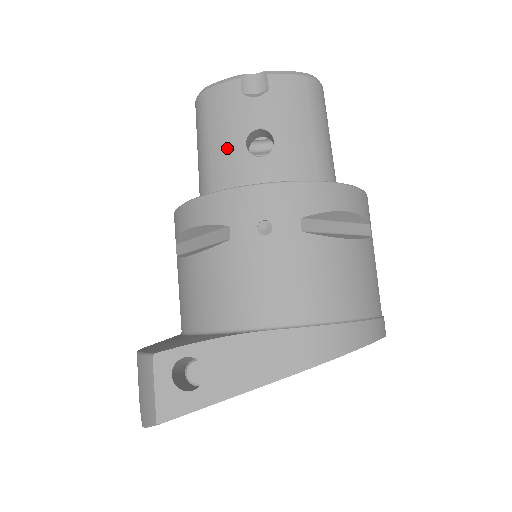
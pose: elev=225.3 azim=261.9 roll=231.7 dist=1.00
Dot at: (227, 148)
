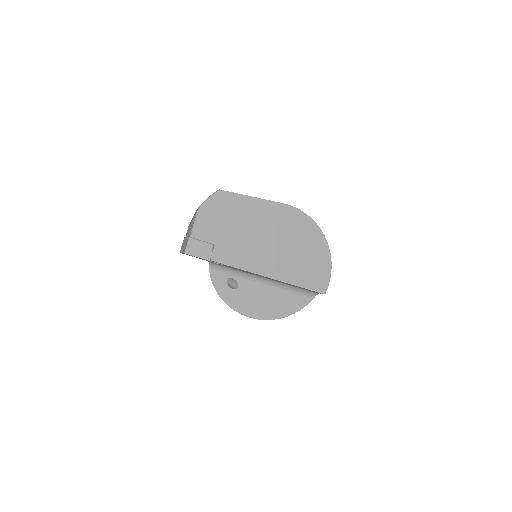
Dot at: occluded
